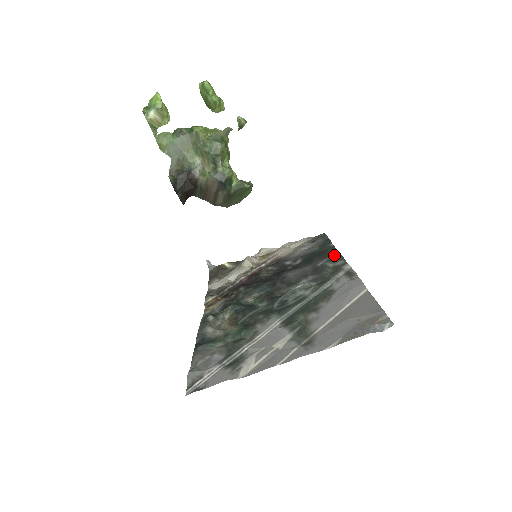
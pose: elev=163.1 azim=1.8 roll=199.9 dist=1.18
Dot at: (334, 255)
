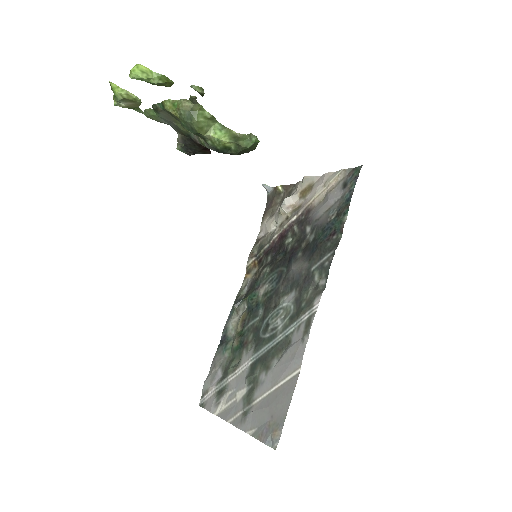
Dot at: (328, 258)
